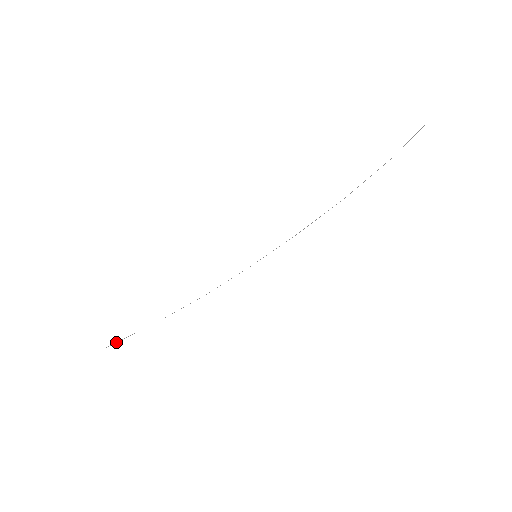
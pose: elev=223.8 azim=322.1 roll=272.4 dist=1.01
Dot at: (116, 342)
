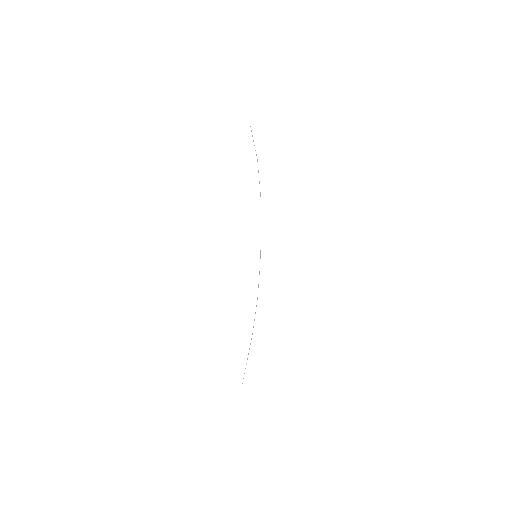
Dot at: (245, 368)
